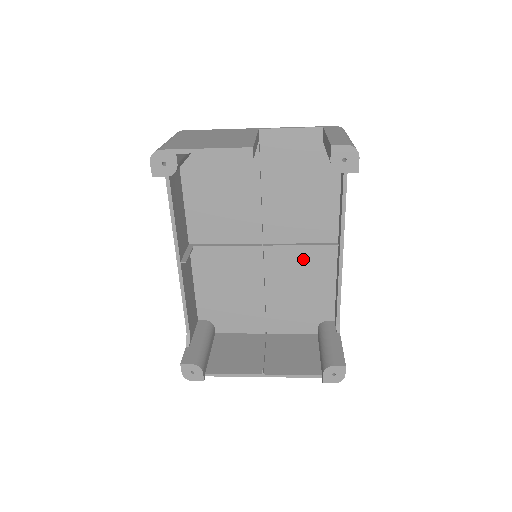
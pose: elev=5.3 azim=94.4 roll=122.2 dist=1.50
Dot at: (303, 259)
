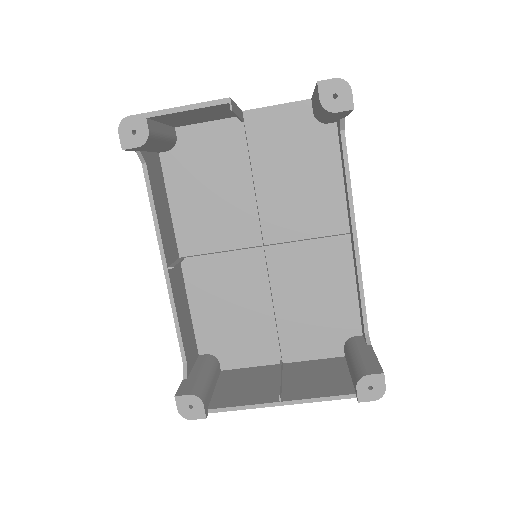
Dot at: (312, 259)
